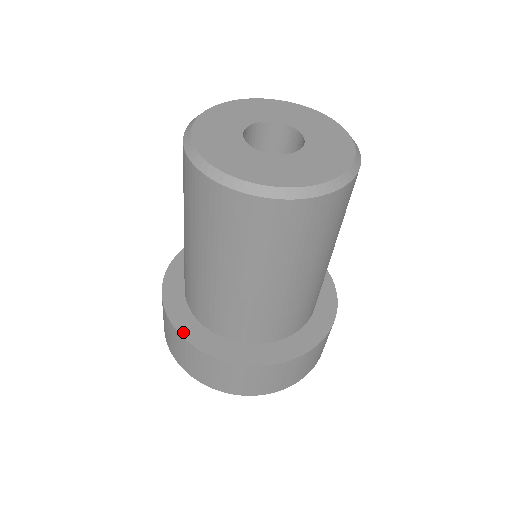
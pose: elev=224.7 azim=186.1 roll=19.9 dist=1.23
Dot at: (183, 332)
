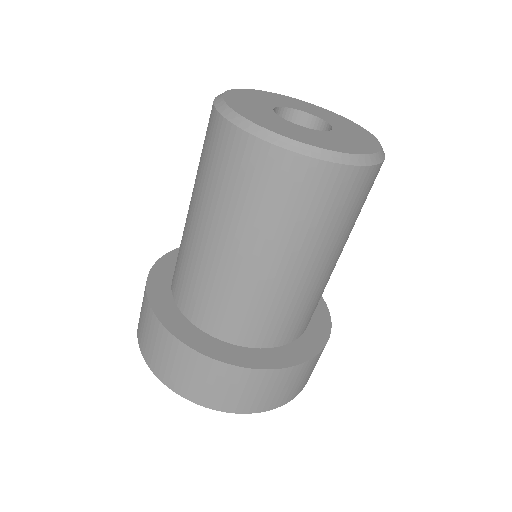
Dot at: (214, 355)
